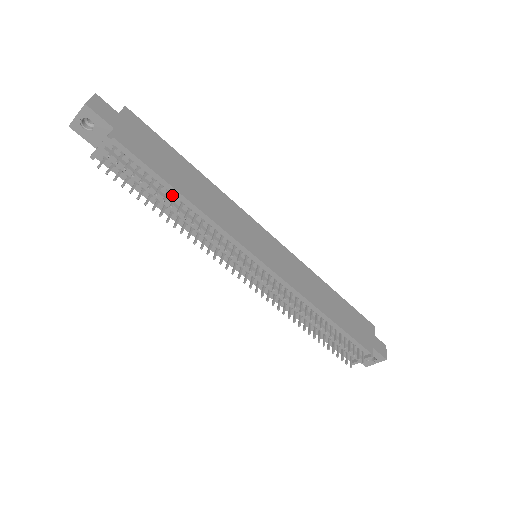
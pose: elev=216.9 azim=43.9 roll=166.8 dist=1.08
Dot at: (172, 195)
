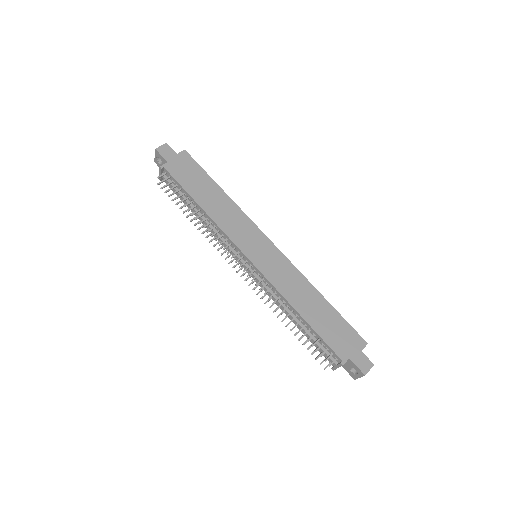
Dot at: (195, 204)
